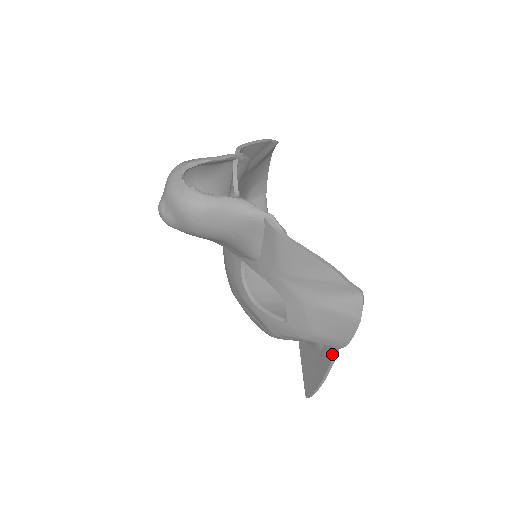
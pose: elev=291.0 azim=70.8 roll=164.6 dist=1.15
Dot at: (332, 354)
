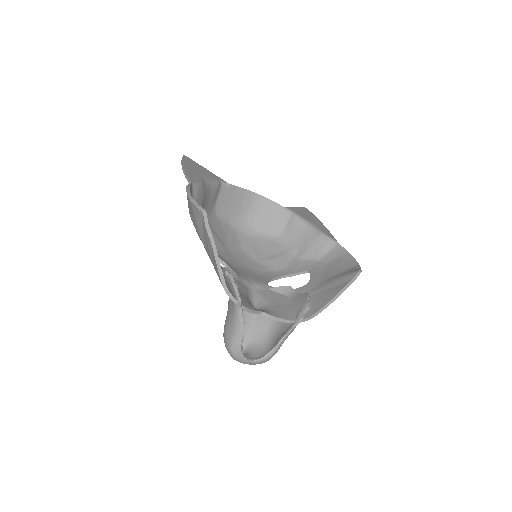
Dot at: occluded
